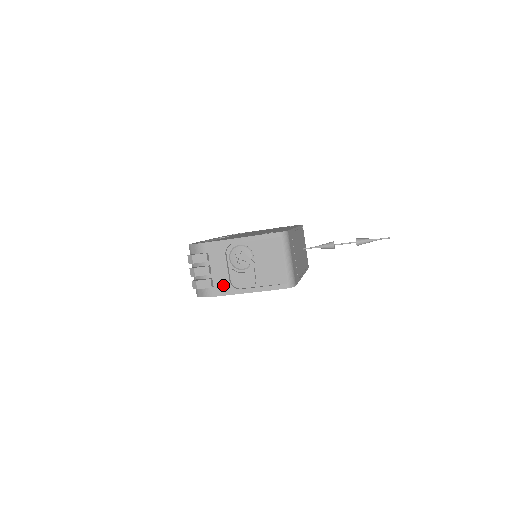
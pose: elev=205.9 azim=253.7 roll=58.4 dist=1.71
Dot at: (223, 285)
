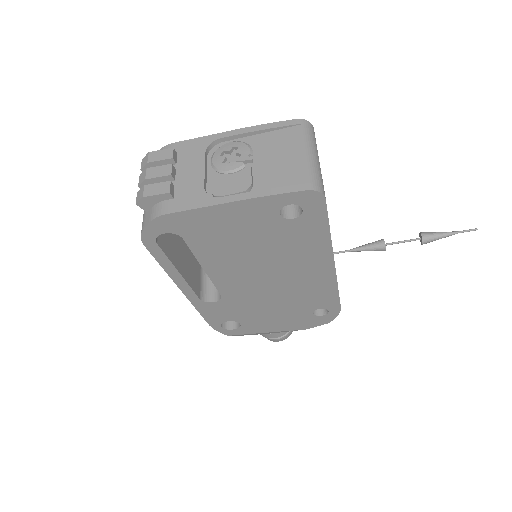
Dot at: (191, 194)
